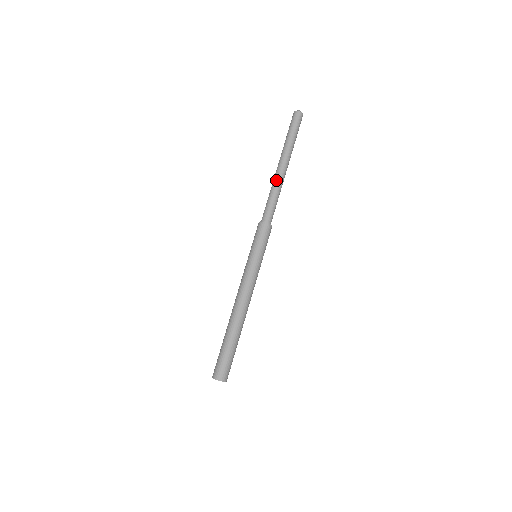
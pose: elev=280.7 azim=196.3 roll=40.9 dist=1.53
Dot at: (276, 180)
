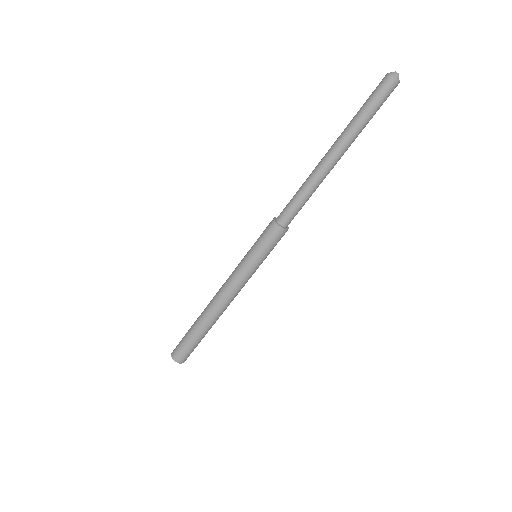
Dot at: (318, 176)
